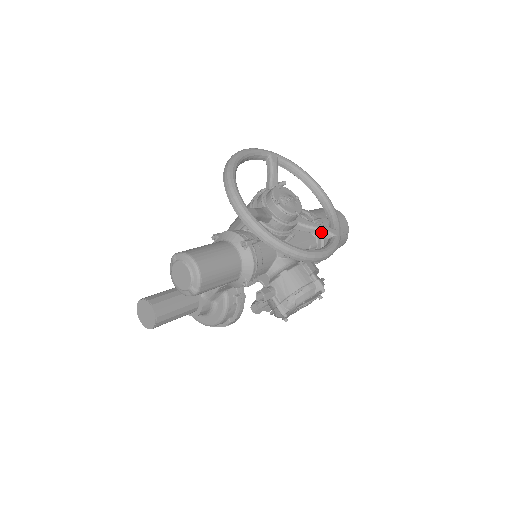
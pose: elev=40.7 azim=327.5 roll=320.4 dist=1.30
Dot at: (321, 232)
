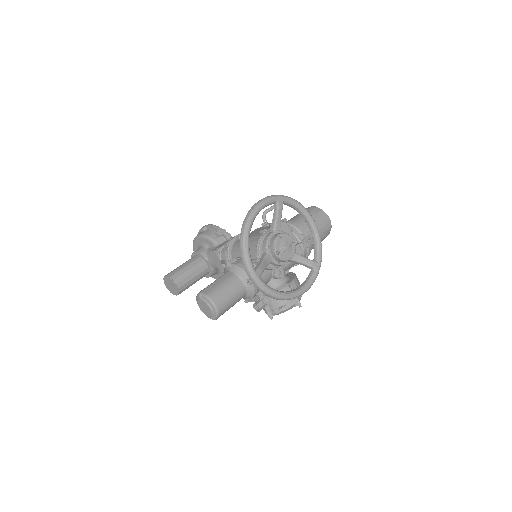
Dot at: (306, 266)
